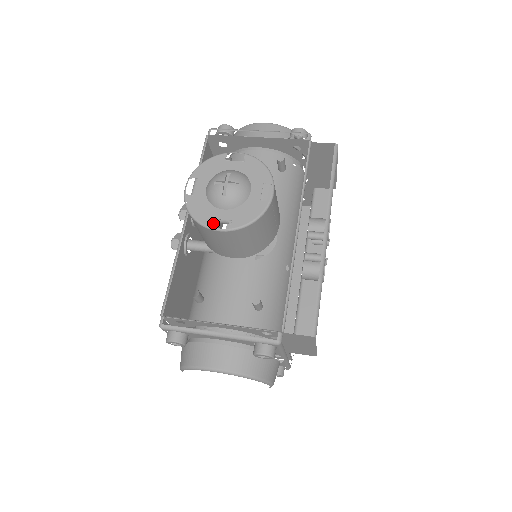
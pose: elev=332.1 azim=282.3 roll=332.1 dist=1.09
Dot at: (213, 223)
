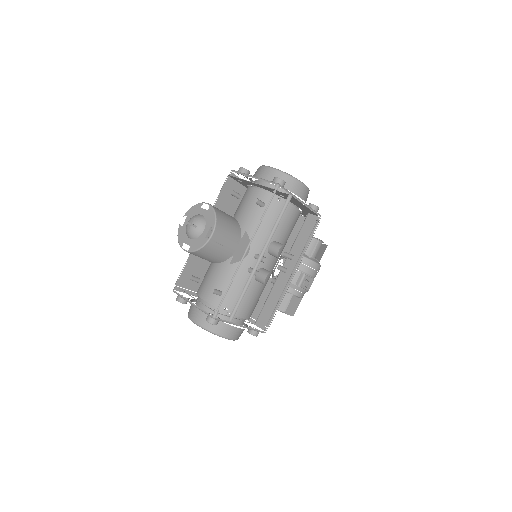
Dot at: occluded
